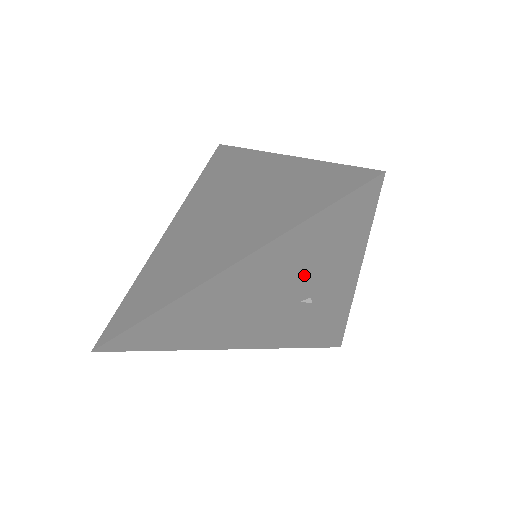
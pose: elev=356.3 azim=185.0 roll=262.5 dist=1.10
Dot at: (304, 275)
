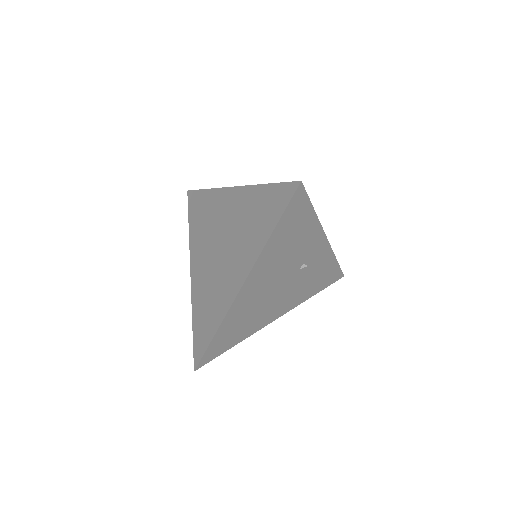
Dot at: (291, 255)
